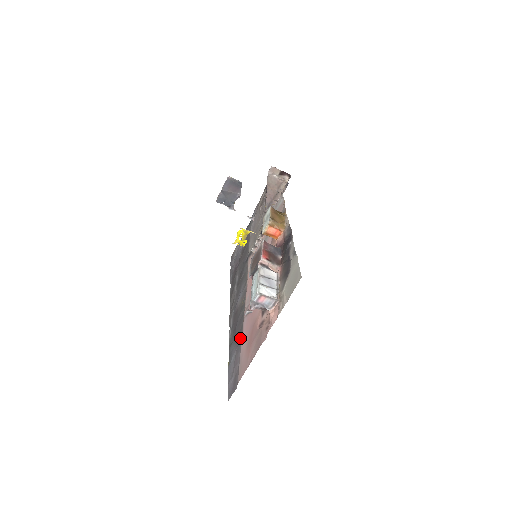
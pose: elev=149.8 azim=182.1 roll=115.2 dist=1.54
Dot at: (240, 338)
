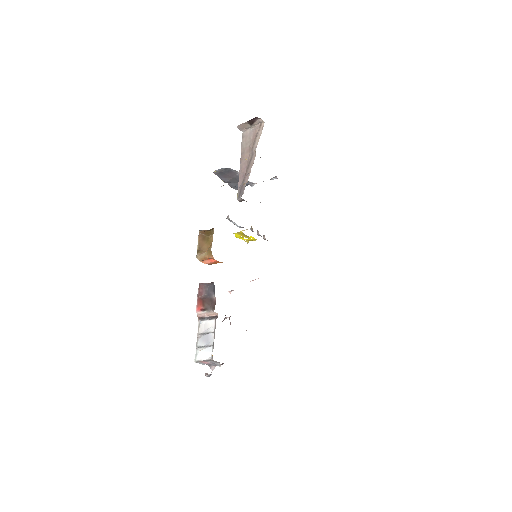
Dot at: occluded
